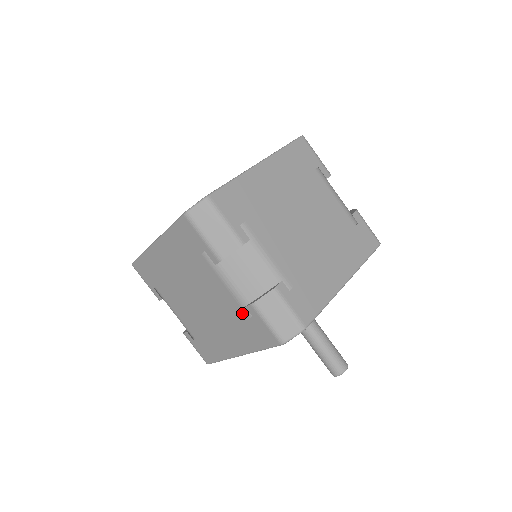
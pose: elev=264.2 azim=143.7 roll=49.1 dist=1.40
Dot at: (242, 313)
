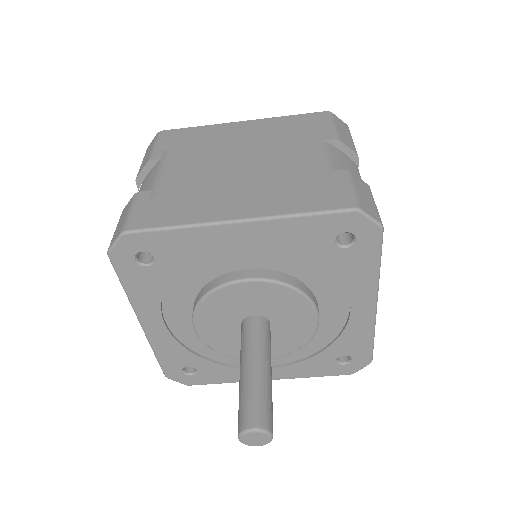
Dot at: (316, 176)
